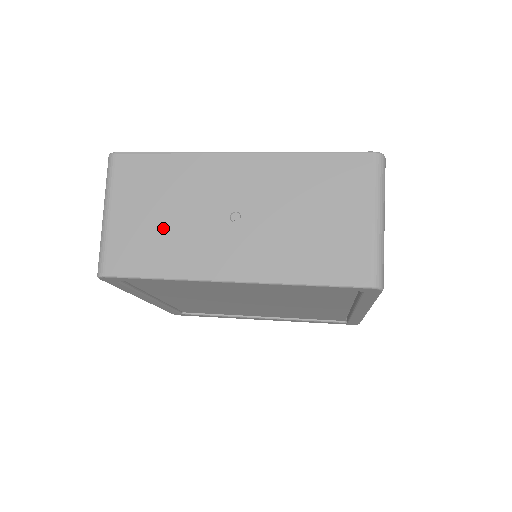
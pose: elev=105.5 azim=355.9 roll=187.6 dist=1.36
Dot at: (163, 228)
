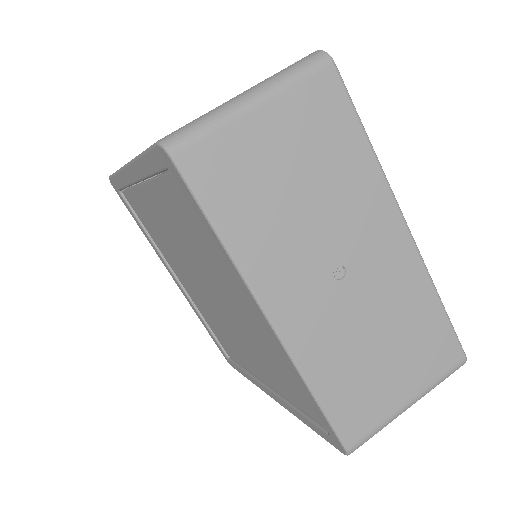
Dot at: (280, 196)
